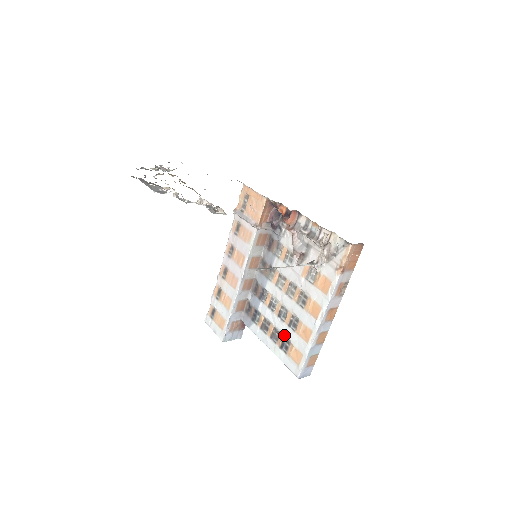
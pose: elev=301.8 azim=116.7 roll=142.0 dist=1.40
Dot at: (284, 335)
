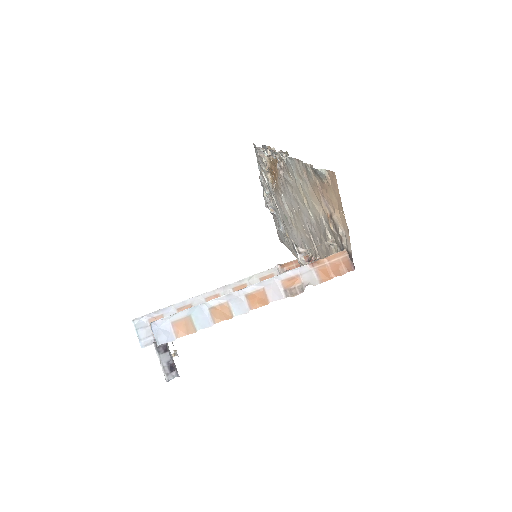
Dot at: occluded
